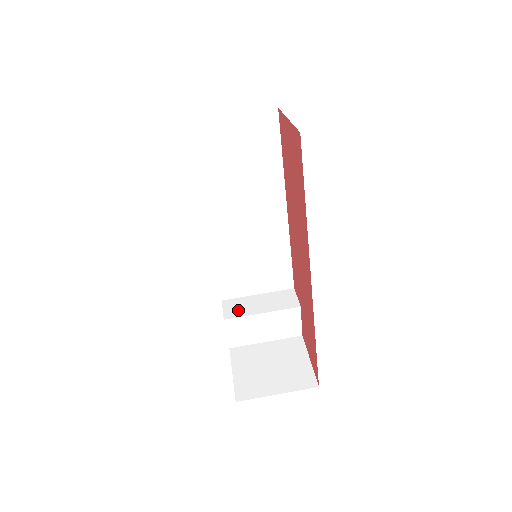
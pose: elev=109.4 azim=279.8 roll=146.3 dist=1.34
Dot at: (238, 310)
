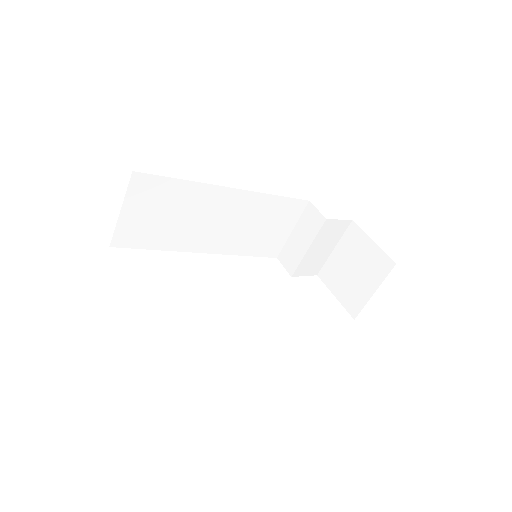
Dot at: (292, 260)
